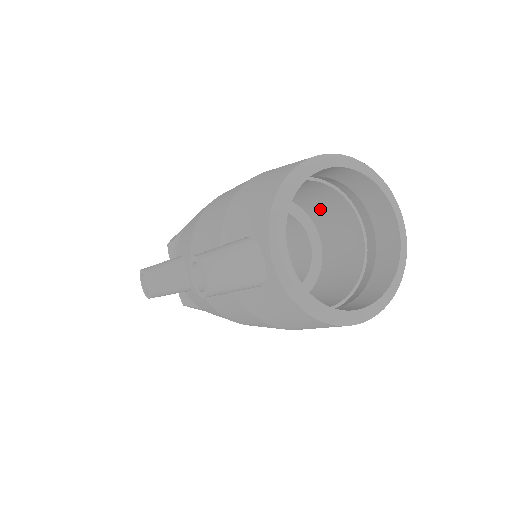
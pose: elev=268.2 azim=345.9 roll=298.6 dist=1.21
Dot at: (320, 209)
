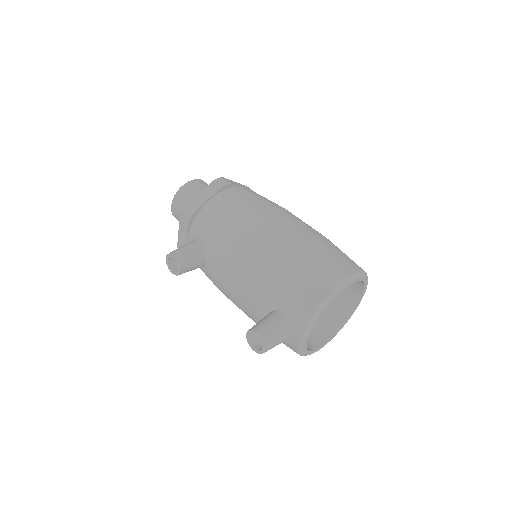
Dot at: occluded
